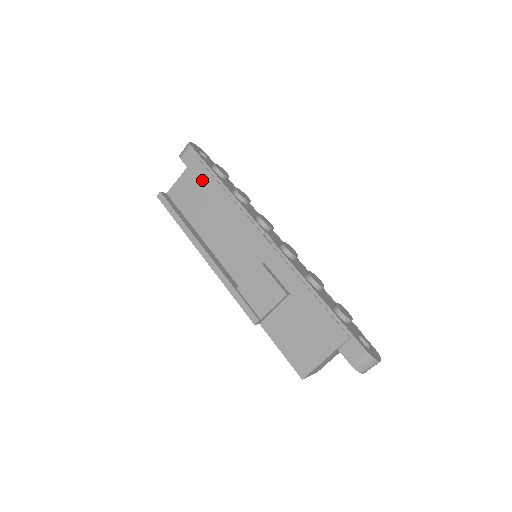
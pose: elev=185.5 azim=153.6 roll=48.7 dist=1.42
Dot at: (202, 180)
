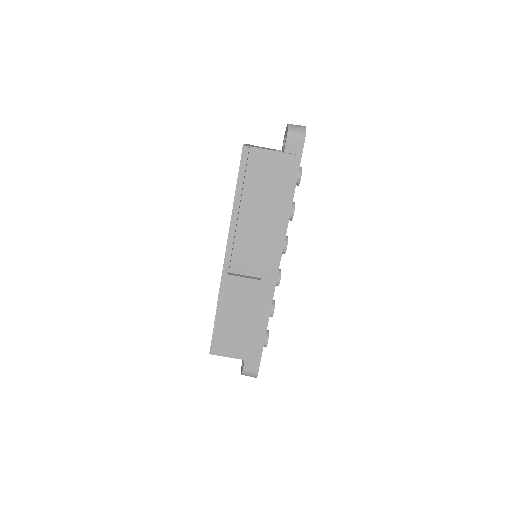
Dot at: (285, 178)
